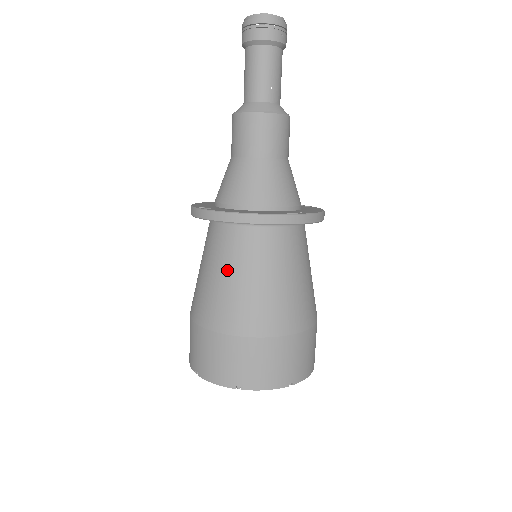
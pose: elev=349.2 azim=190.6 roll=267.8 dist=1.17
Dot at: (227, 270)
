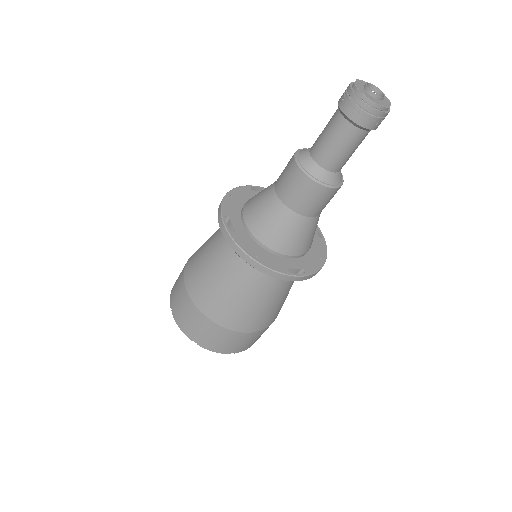
Dot at: (224, 275)
